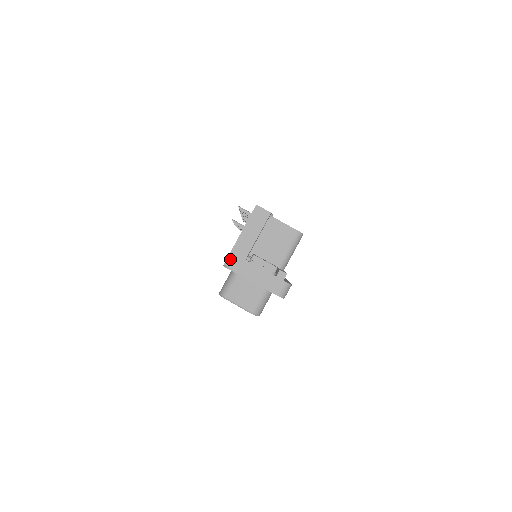
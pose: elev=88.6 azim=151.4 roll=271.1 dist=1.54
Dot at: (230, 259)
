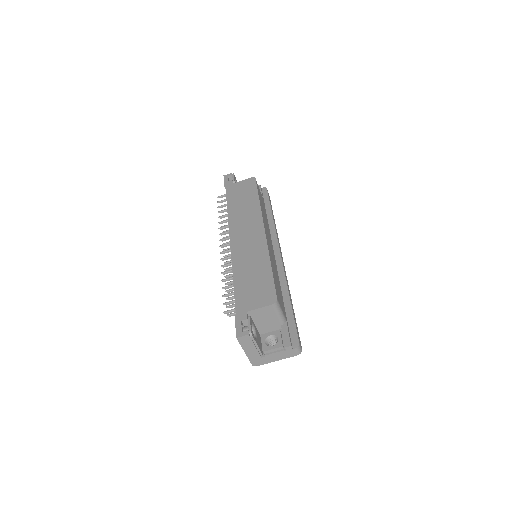
Dot at: (253, 363)
